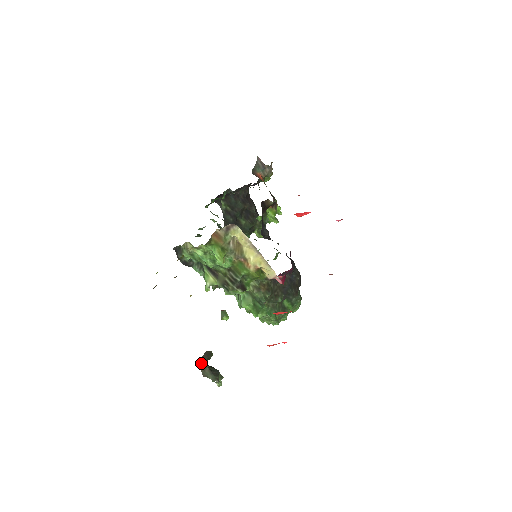
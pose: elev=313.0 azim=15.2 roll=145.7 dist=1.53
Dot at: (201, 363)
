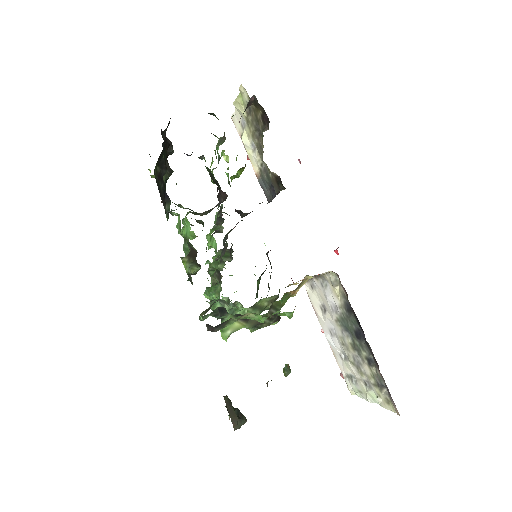
Dot at: (232, 421)
